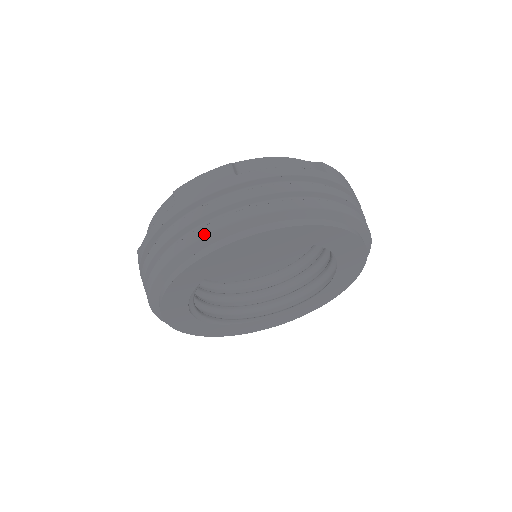
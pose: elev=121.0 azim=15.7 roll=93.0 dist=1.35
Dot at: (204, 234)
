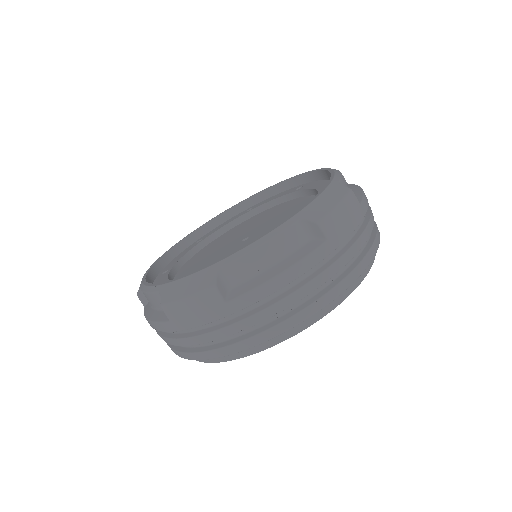
Dot at: (214, 357)
